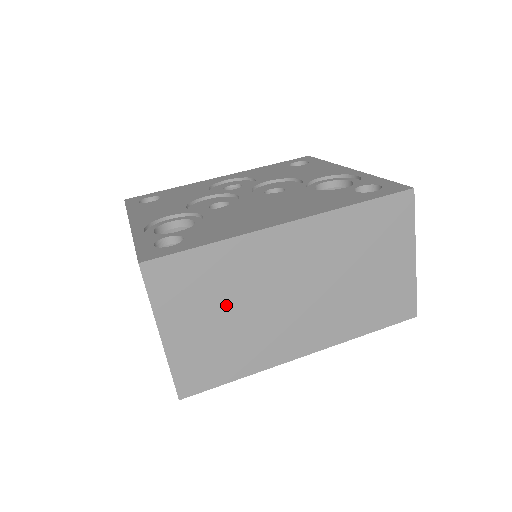
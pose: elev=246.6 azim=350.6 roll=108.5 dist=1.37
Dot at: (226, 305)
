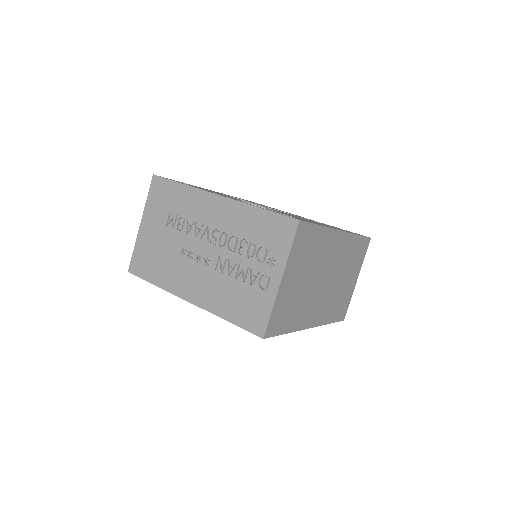
Dot at: (307, 272)
